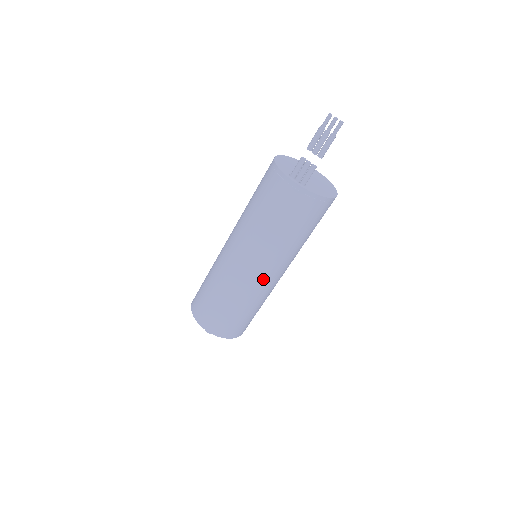
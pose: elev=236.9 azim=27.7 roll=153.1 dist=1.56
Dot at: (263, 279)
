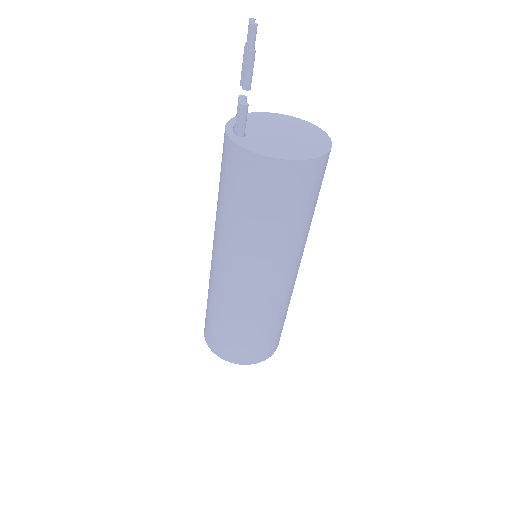
Dot at: (226, 277)
